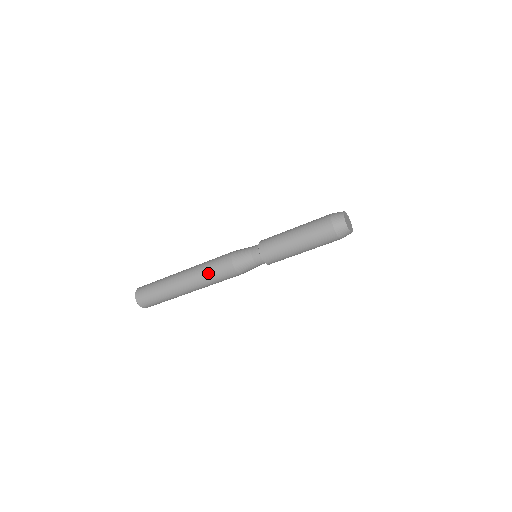
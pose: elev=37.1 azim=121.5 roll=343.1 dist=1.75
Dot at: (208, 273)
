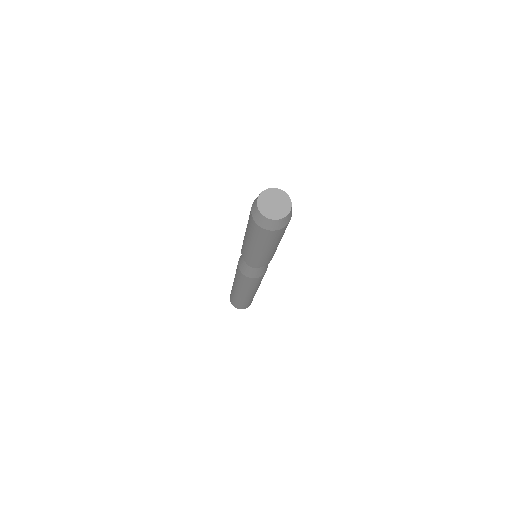
Dot at: occluded
